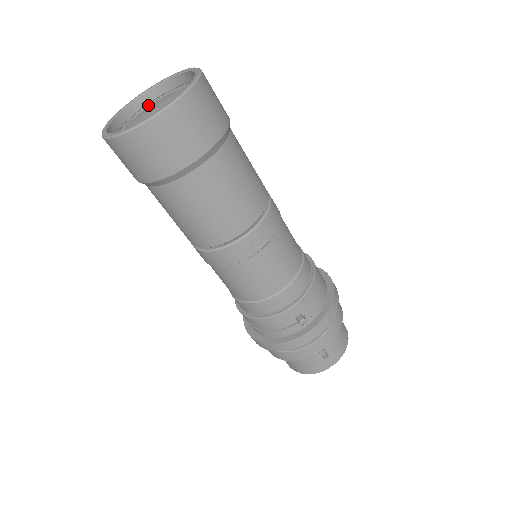
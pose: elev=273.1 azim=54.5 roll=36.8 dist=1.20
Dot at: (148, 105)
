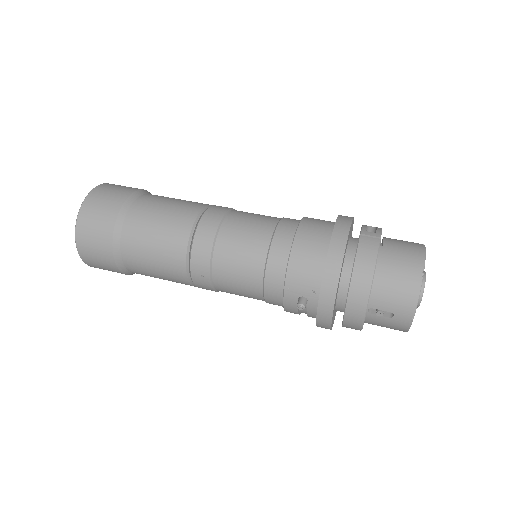
Dot at: occluded
